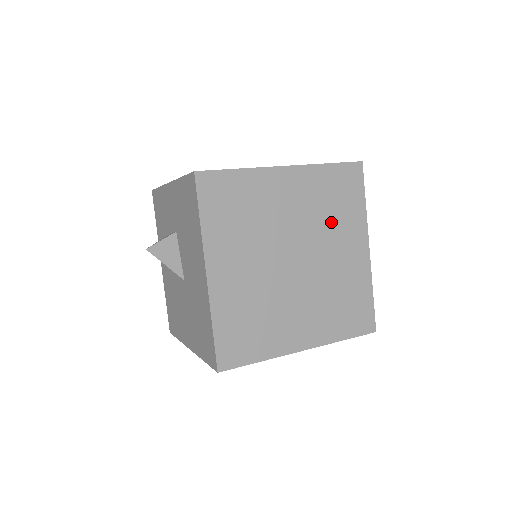
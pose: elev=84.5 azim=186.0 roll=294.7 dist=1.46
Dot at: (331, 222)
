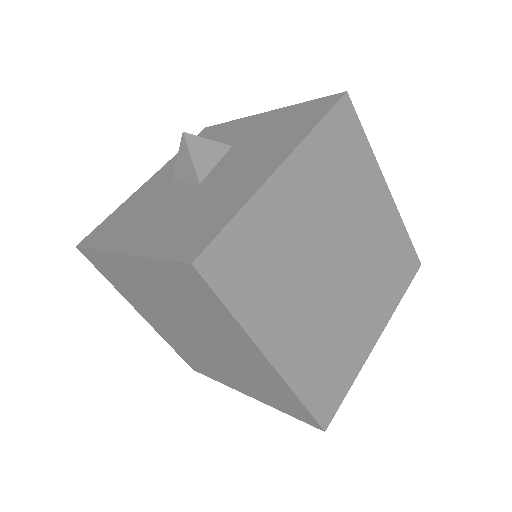
Dot at: (377, 276)
